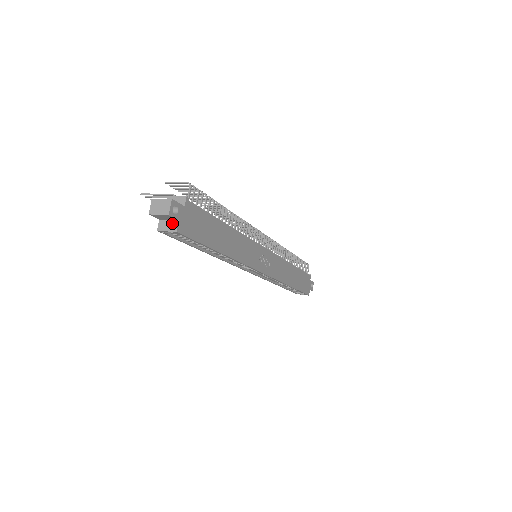
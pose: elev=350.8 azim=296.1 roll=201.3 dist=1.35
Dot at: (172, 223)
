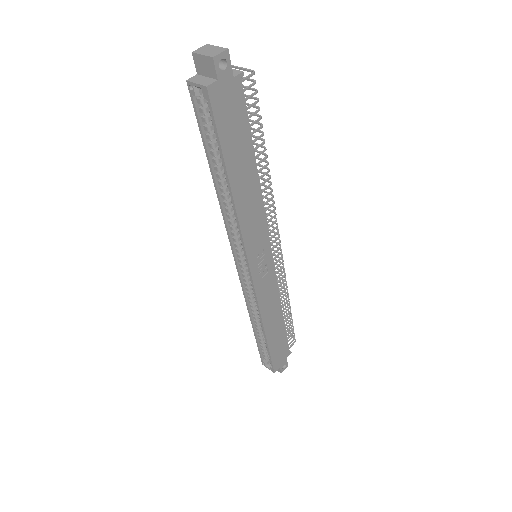
Dot at: (208, 79)
